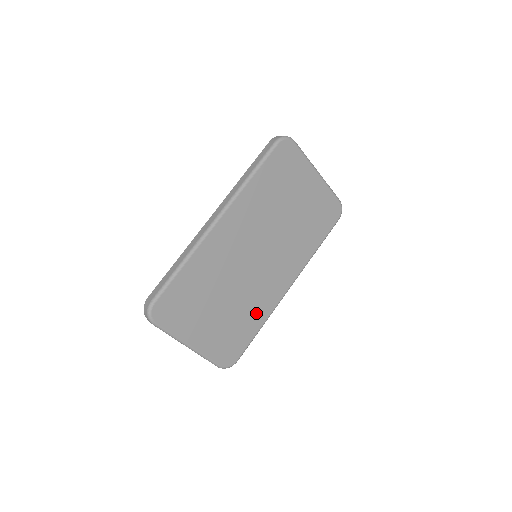
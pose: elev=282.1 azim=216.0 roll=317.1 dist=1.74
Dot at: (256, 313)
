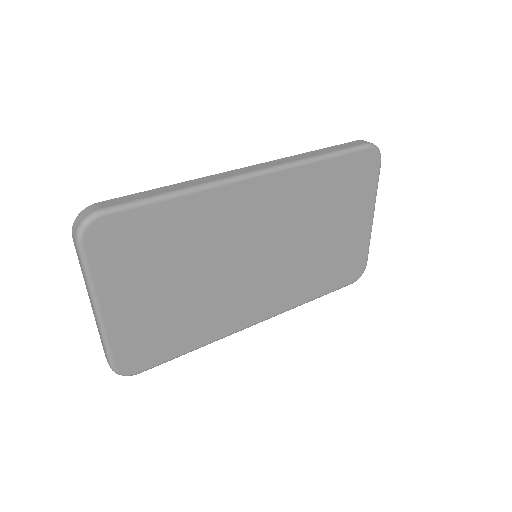
Dot at: (205, 326)
